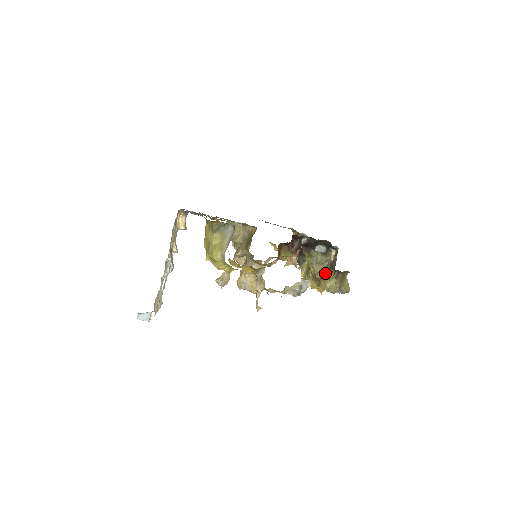
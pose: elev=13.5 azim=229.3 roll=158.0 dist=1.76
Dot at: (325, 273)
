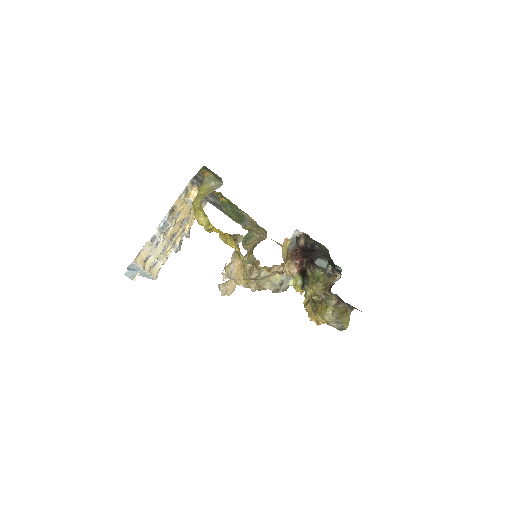
Dot at: (323, 297)
